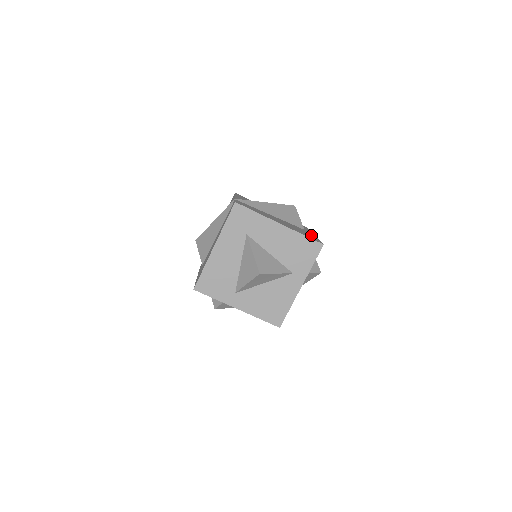
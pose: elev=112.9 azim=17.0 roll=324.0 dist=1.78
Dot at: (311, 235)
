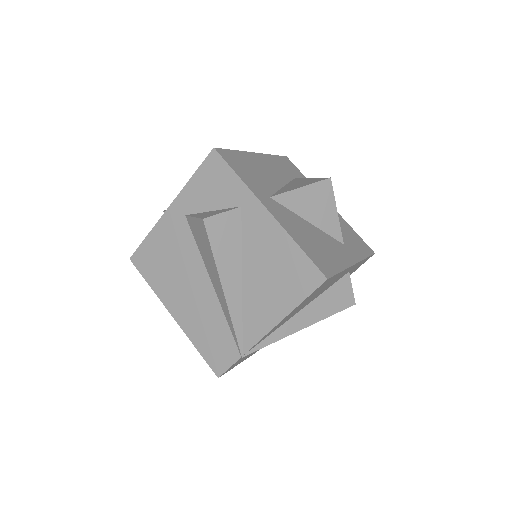
Dot at: occluded
